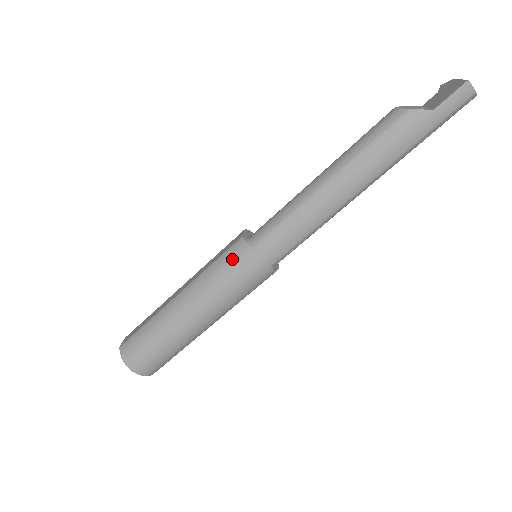
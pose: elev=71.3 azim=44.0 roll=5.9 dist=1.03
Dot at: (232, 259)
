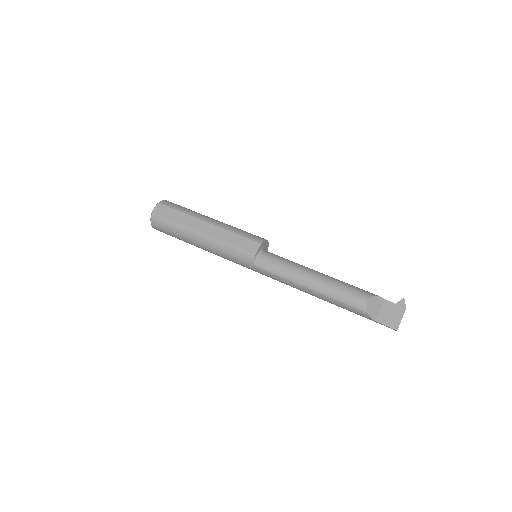
Dot at: (241, 258)
